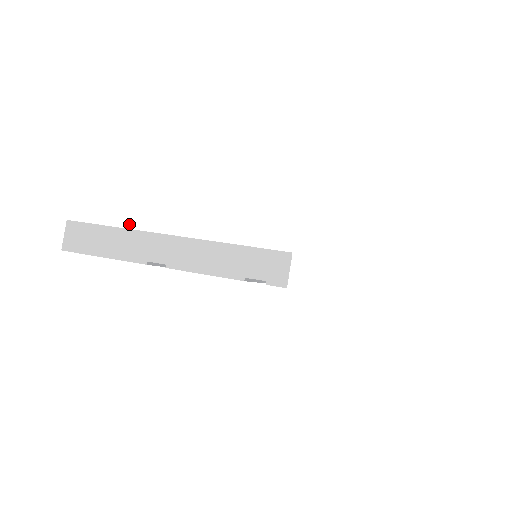
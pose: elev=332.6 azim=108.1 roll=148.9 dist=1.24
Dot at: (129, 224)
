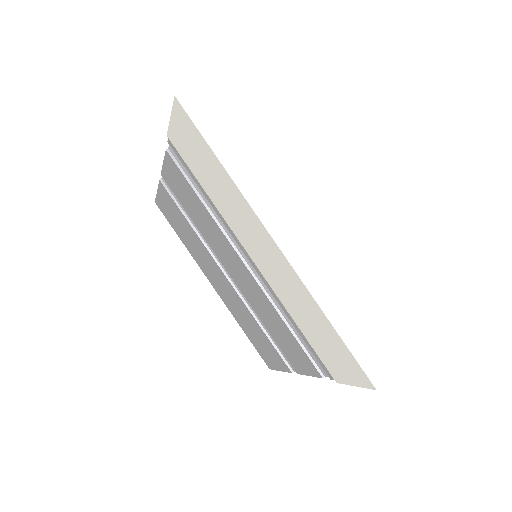
Dot at: occluded
